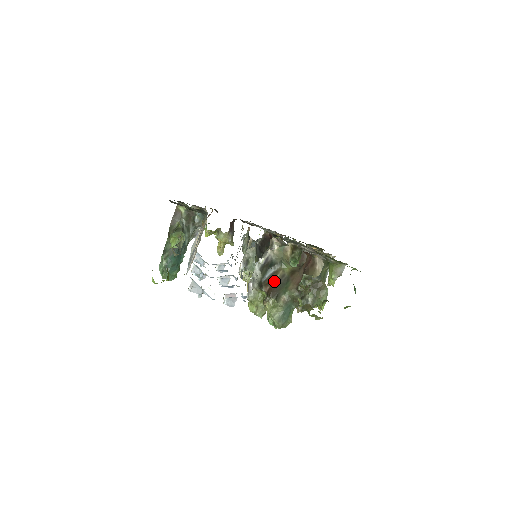
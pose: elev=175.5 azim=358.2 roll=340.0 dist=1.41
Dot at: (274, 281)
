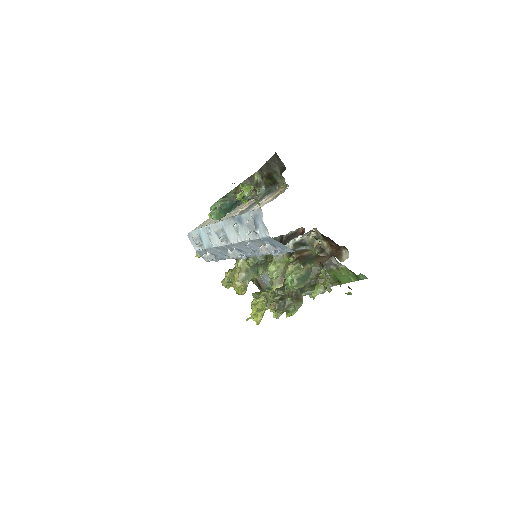
Dot at: (304, 254)
